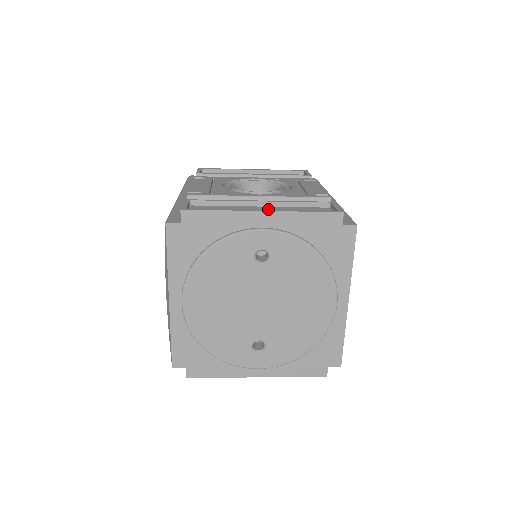
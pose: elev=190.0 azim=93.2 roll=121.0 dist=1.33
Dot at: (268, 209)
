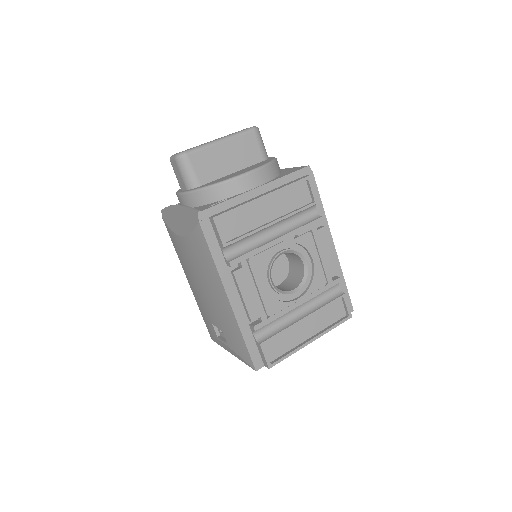
Dot at: (309, 323)
